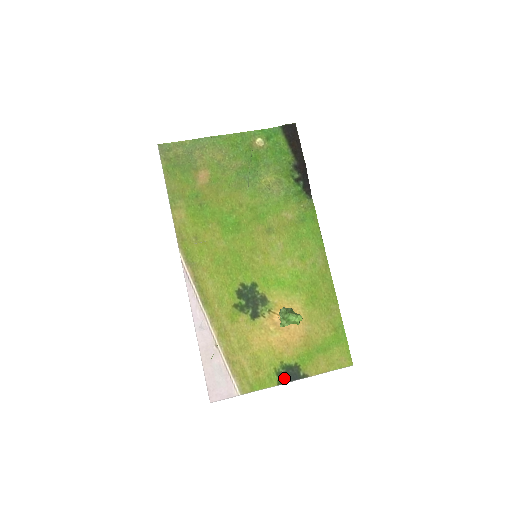
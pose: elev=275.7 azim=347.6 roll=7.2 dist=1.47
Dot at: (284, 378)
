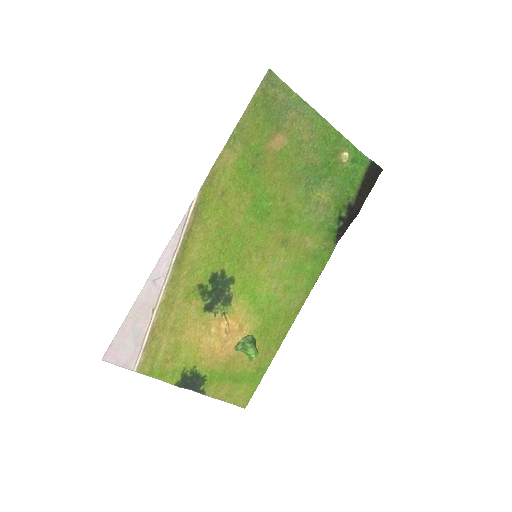
Dot at: (185, 382)
